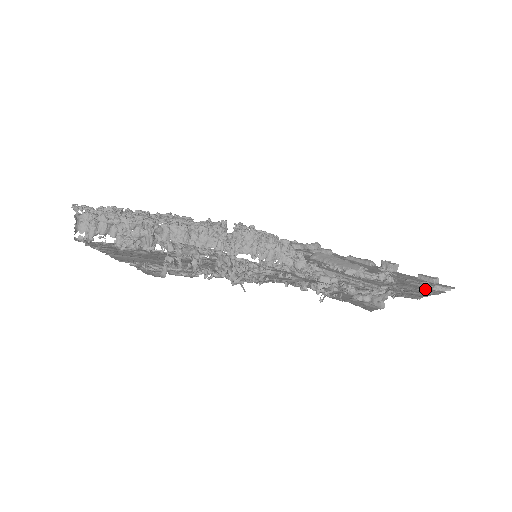
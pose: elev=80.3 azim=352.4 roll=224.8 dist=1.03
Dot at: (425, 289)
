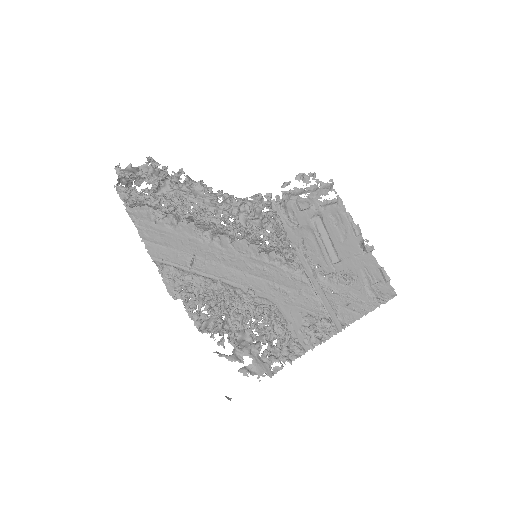
Dot at: (368, 301)
